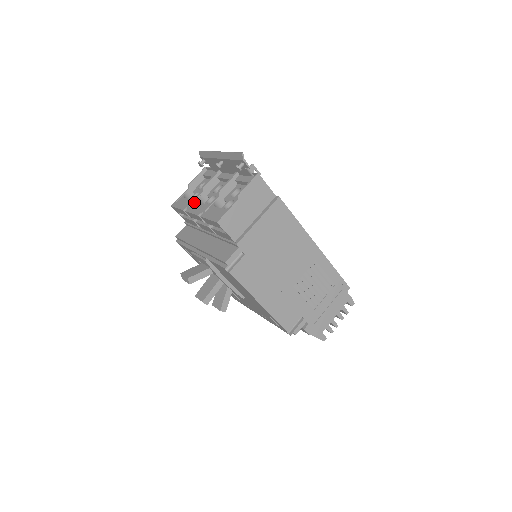
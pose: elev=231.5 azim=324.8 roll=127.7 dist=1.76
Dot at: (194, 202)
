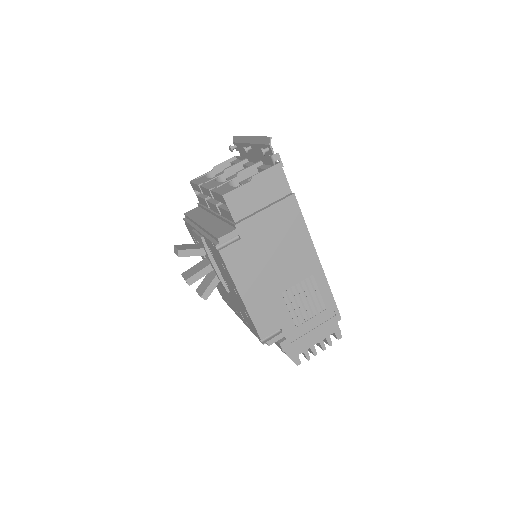
Dot at: (211, 180)
